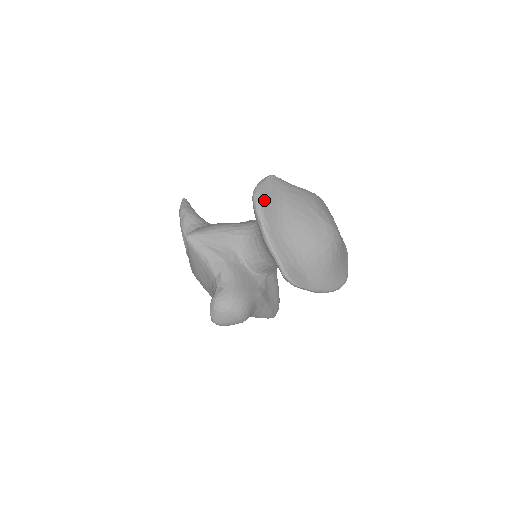
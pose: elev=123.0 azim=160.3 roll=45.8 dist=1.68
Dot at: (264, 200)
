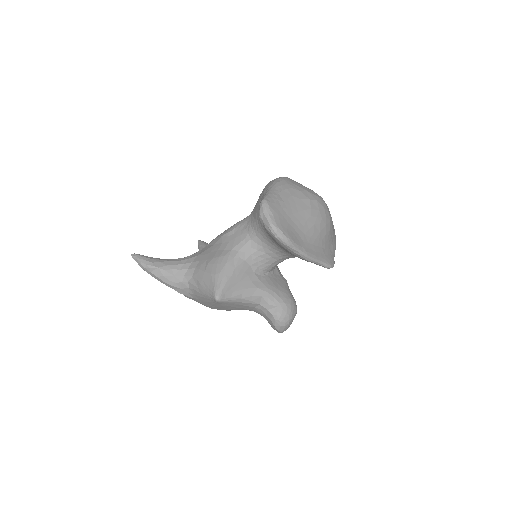
Dot at: (285, 231)
